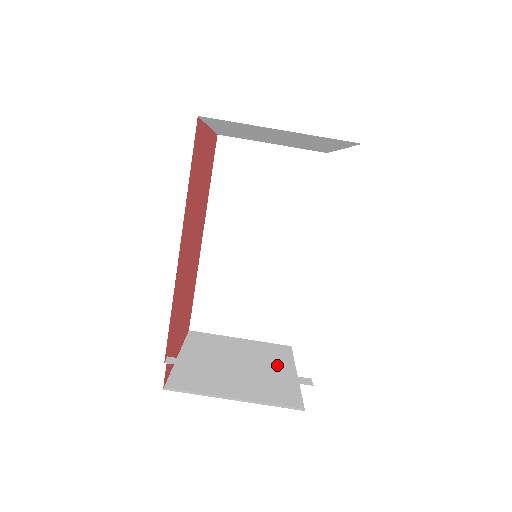
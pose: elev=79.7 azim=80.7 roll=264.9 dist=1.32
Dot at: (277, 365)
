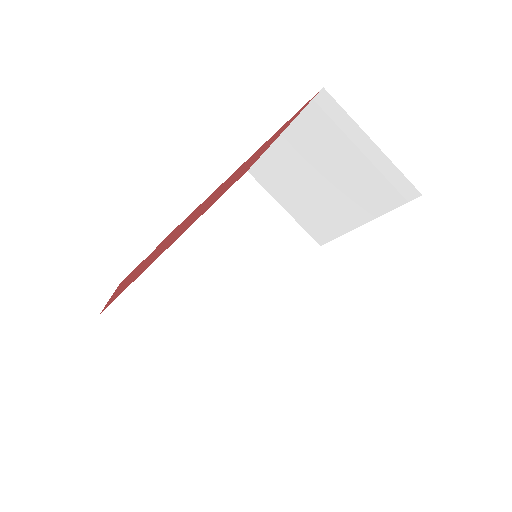
Dot at: occluded
